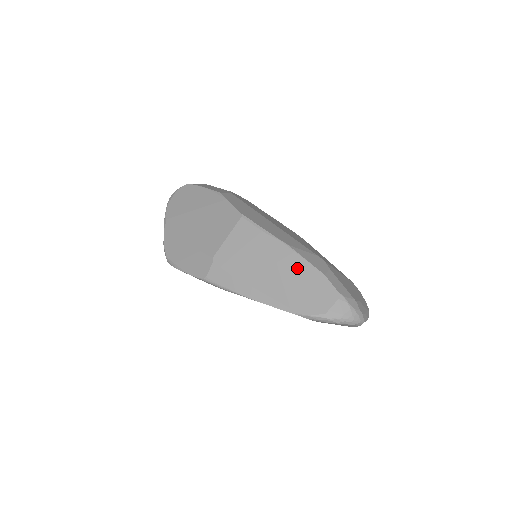
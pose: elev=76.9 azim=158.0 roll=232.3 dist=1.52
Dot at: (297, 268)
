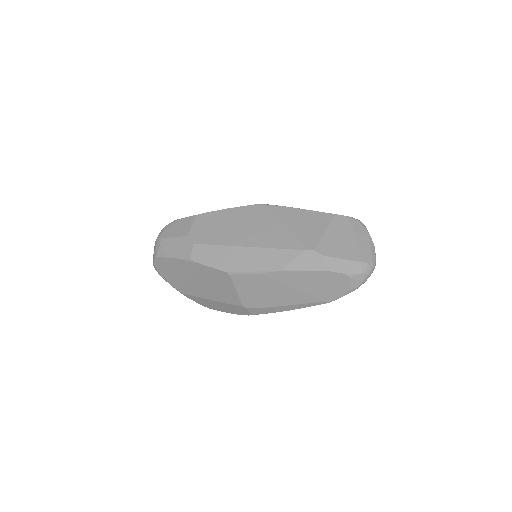
Dot at: (304, 279)
